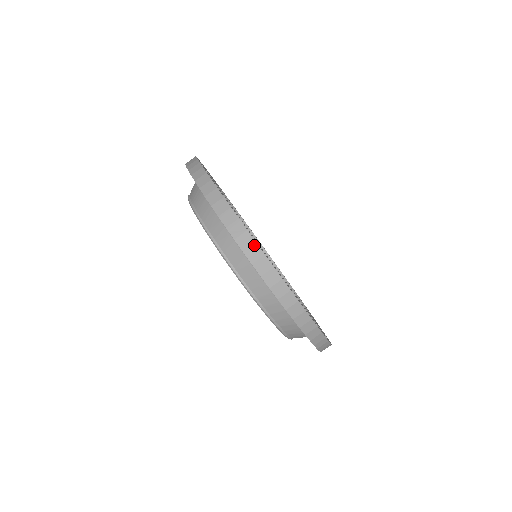
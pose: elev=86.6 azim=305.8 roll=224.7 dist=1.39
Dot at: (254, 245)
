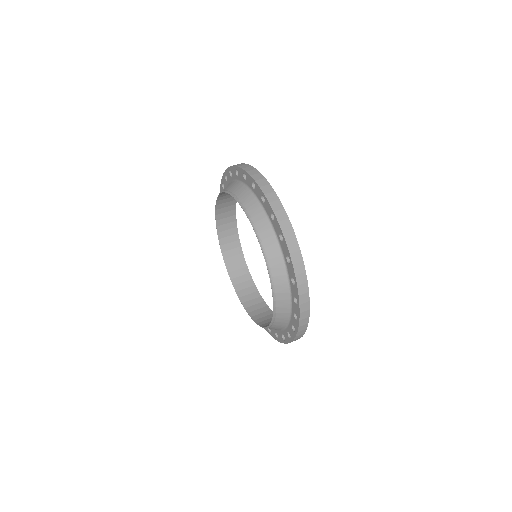
Dot at: (282, 210)
